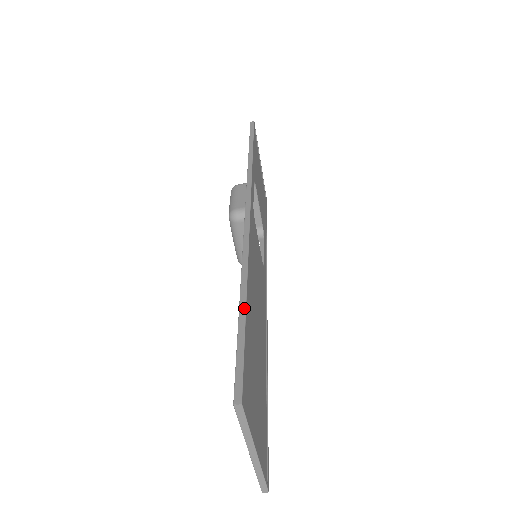
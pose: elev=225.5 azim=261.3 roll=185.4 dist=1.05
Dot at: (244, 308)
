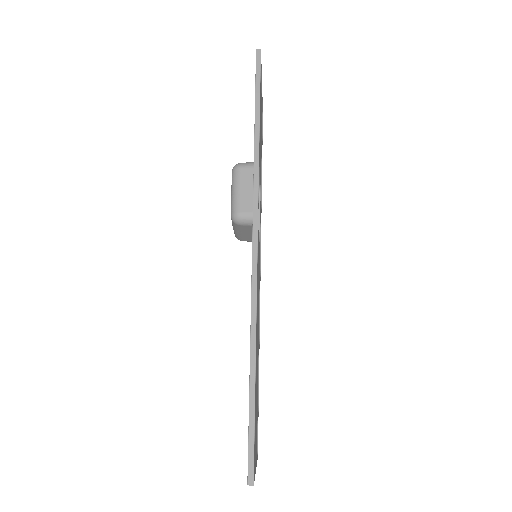
Dot at: (254, 387)
